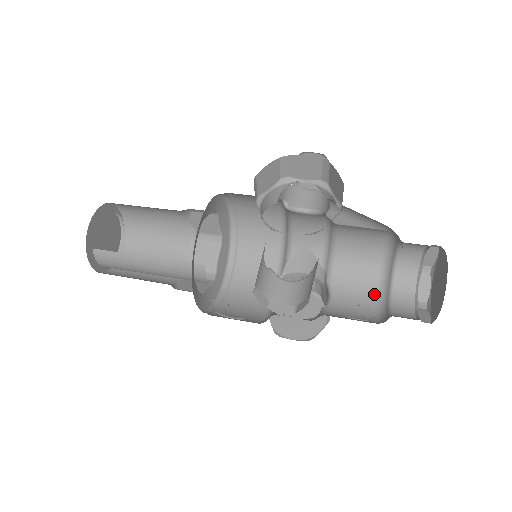
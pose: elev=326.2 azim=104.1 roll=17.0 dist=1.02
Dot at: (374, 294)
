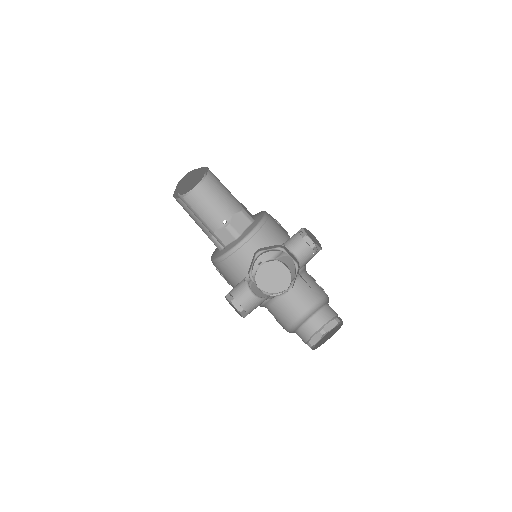
Dot at: (308, 307)
